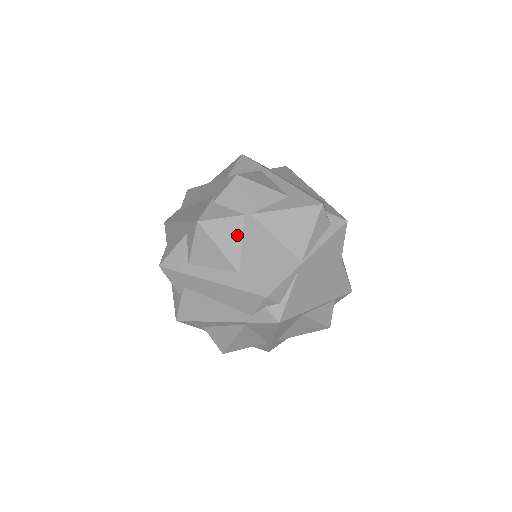
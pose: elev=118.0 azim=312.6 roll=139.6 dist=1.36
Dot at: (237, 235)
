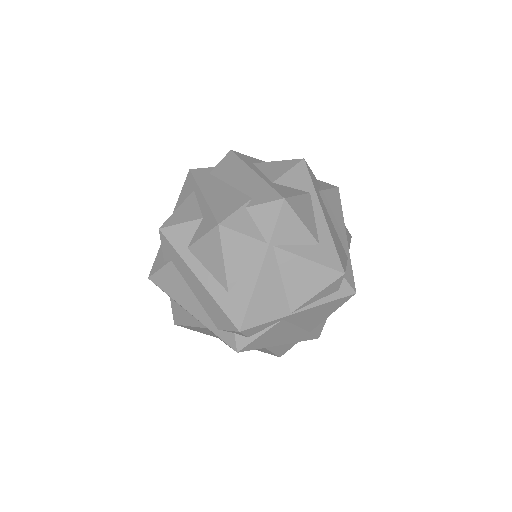
Dot at: (248, 258)
